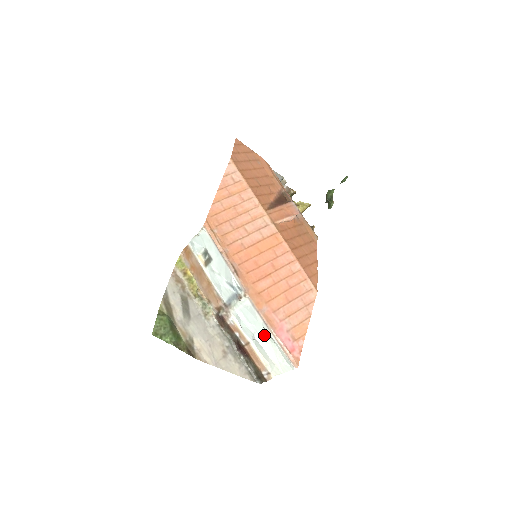
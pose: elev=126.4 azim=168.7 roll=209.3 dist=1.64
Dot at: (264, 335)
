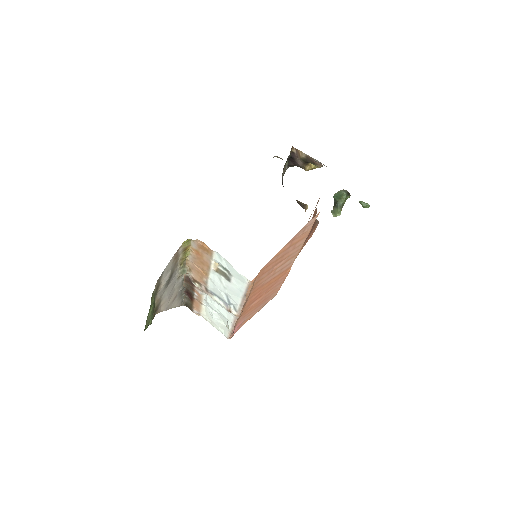
Dot at: (222, 319)
